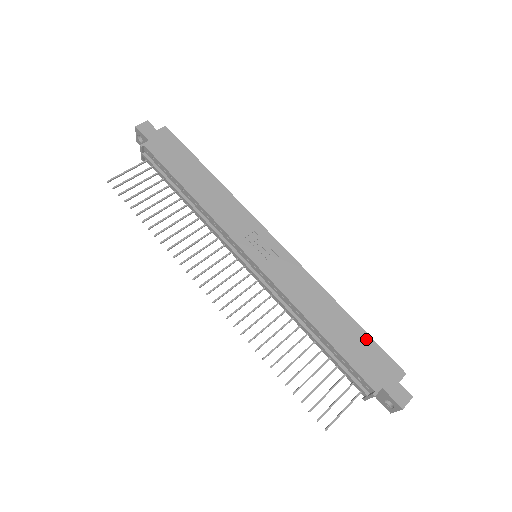
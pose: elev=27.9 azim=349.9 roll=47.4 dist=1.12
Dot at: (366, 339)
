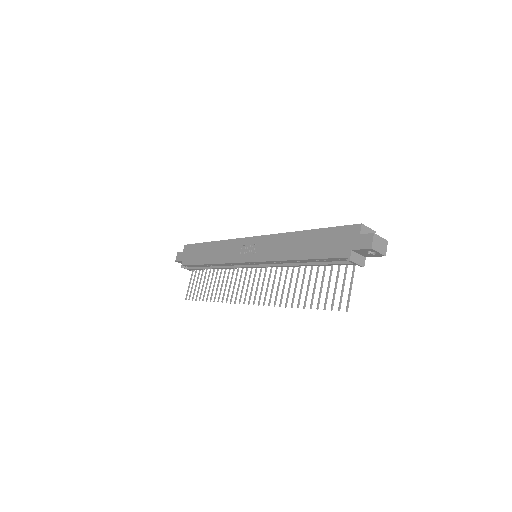
Dot at: (326, 232)
